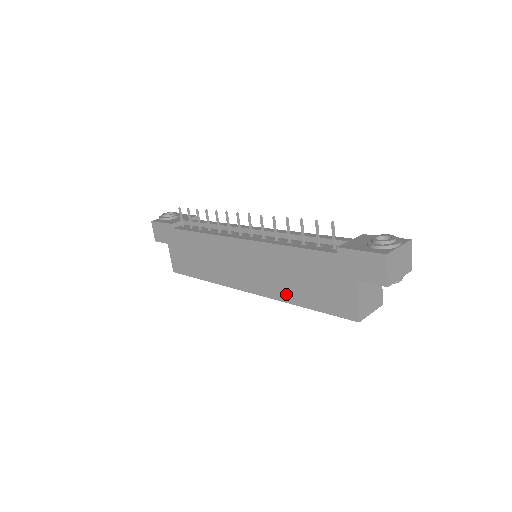
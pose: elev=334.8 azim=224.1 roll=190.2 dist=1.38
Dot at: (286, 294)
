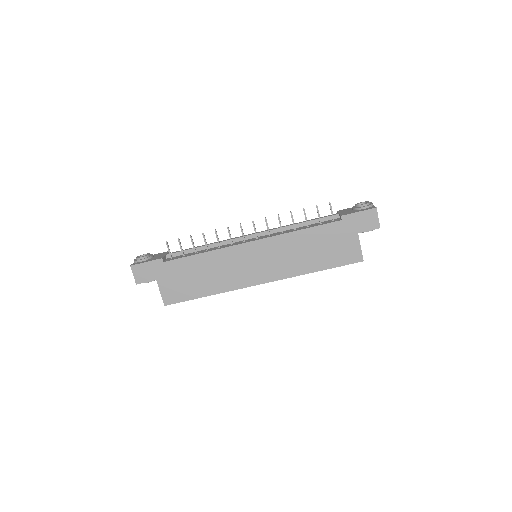
Dot at: (301, 268)
